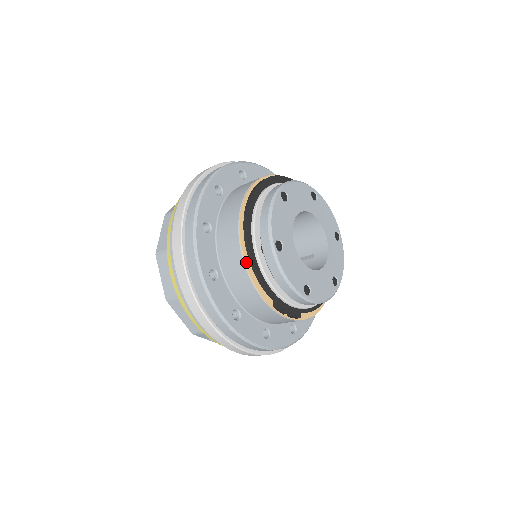
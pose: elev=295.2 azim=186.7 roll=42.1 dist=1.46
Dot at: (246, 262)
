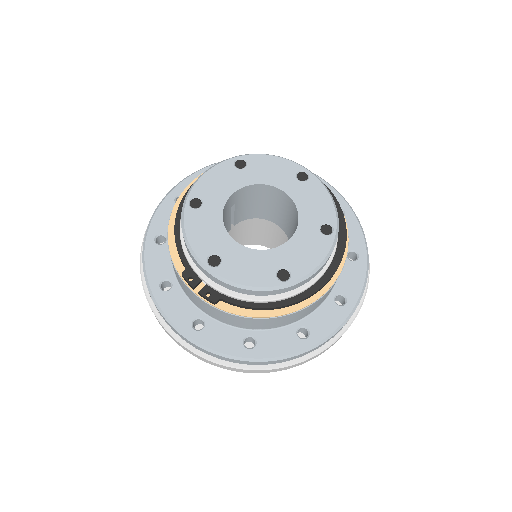
Dot at: (171, 221)
